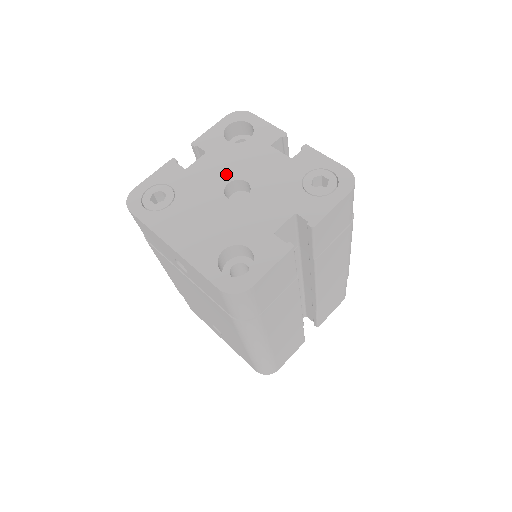
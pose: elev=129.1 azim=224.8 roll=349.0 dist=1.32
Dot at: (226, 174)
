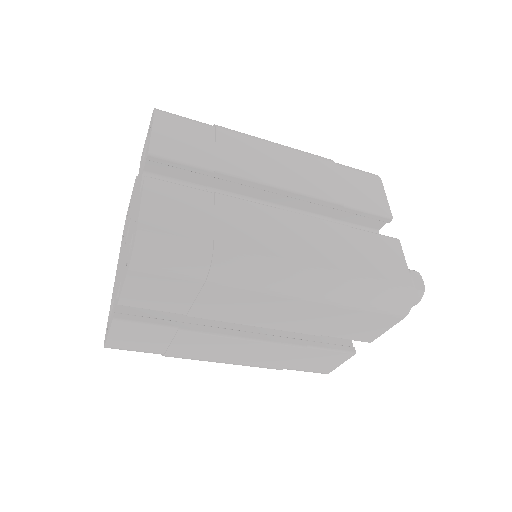
Dot at: (132, 207)
